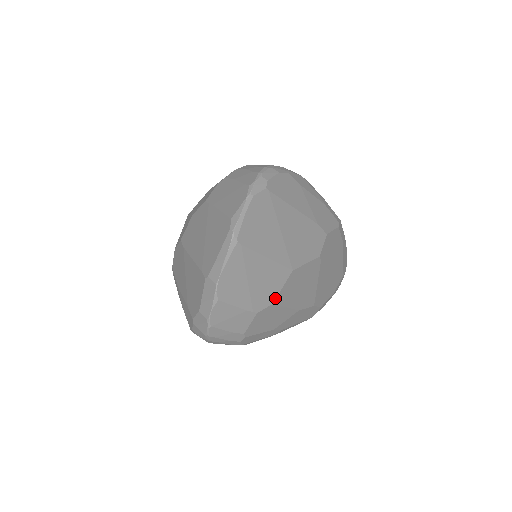
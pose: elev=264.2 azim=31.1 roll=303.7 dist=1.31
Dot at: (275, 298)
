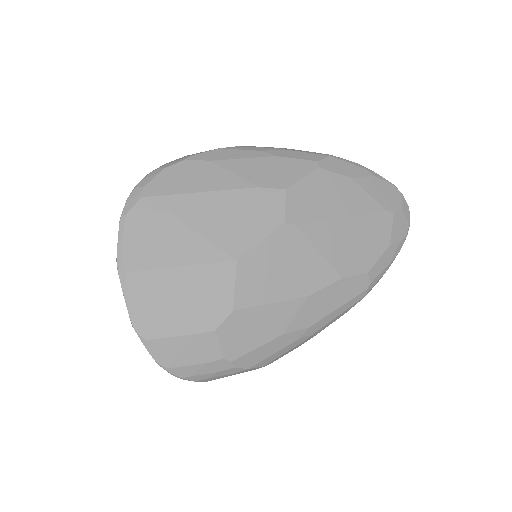
Dot at: (232, 303)
